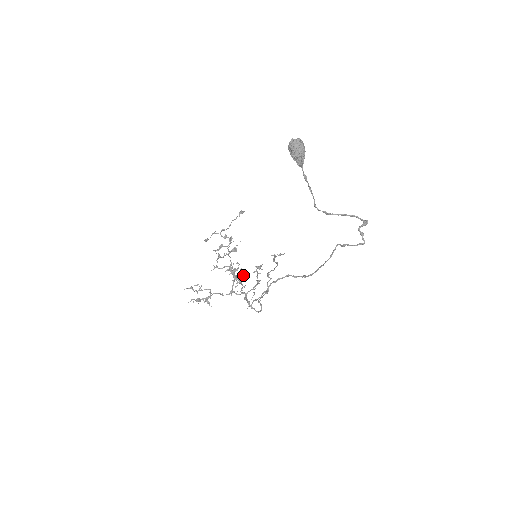
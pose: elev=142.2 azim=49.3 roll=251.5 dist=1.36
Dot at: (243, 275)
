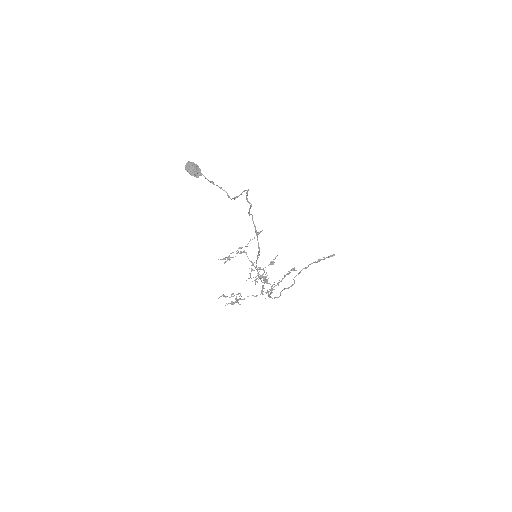
Dot at: (258, 275)
